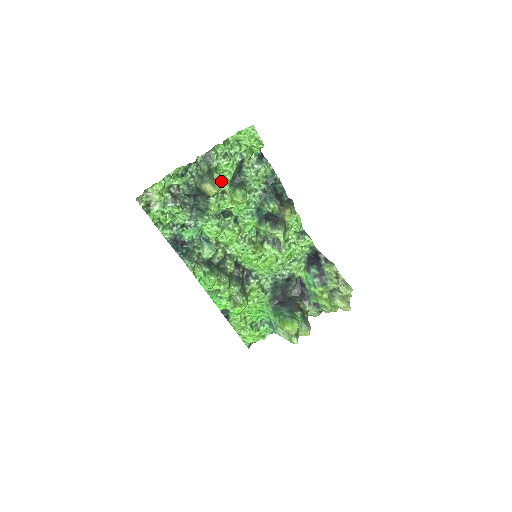
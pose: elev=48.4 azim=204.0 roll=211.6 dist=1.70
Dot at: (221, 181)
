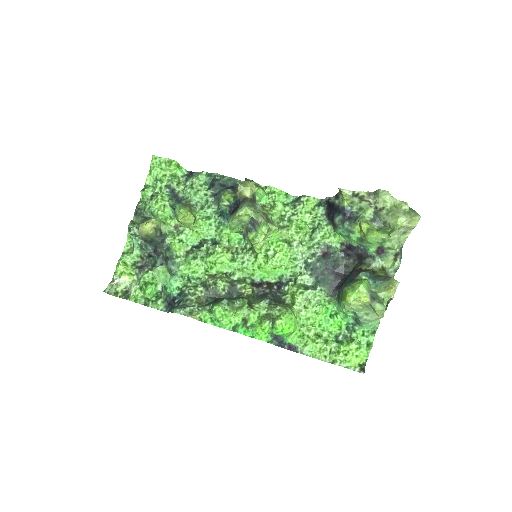
Dot at: (165, 219)
